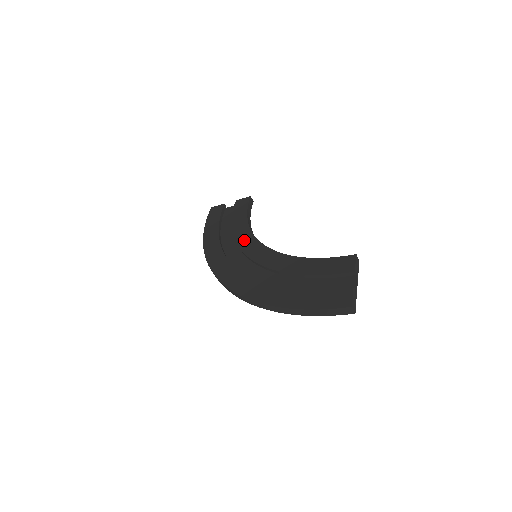
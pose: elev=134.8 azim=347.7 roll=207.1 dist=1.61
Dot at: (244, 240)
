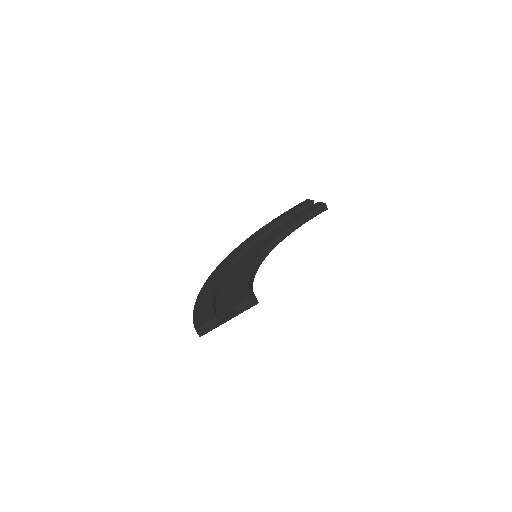
Dot at: (268, 239)
